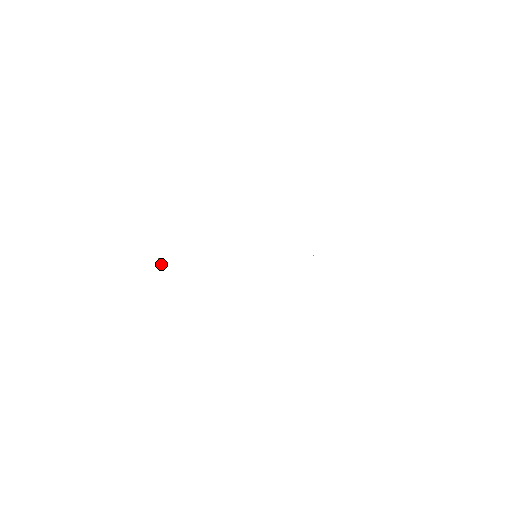
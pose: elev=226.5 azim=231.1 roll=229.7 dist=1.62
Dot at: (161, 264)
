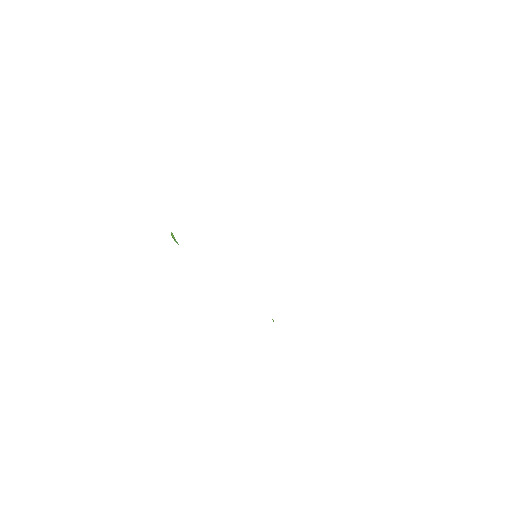
Dot at: (174, 238)
